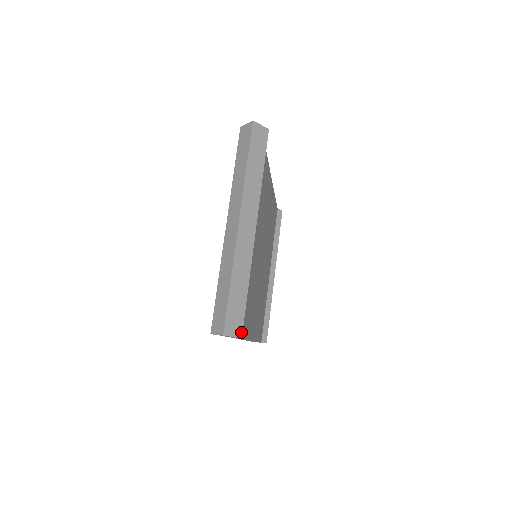
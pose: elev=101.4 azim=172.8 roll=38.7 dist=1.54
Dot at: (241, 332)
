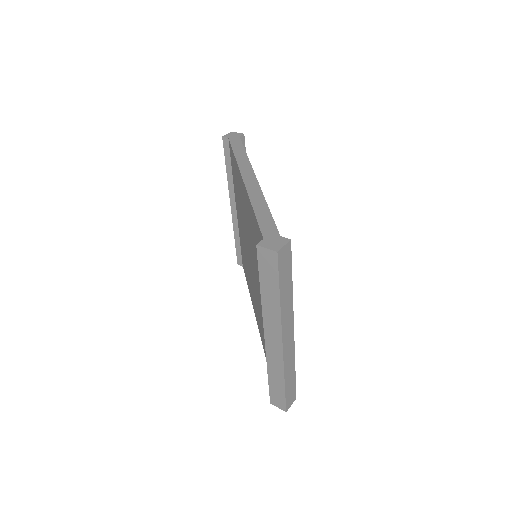
Dot at: (295, 396)
